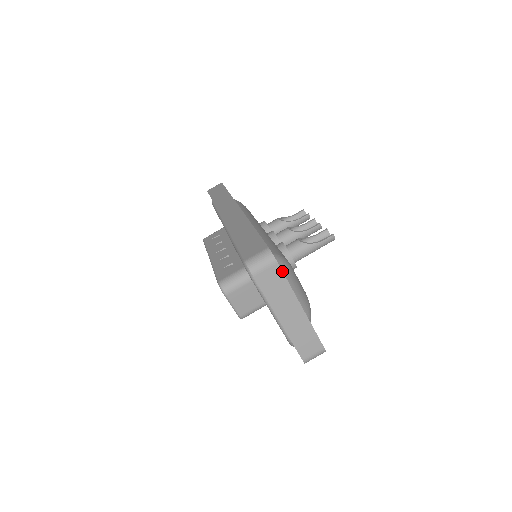
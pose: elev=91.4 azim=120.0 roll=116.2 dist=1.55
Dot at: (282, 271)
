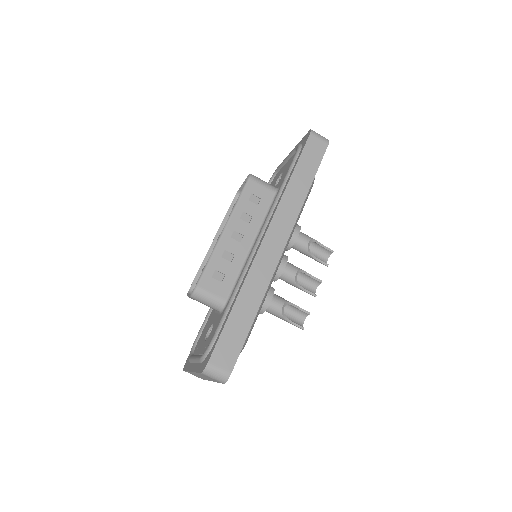
Dot at: occluded
